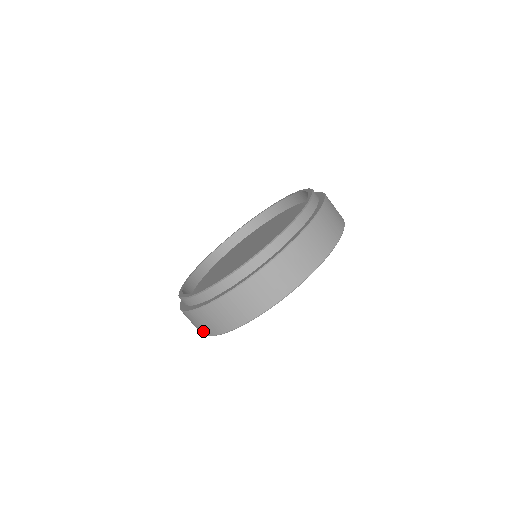
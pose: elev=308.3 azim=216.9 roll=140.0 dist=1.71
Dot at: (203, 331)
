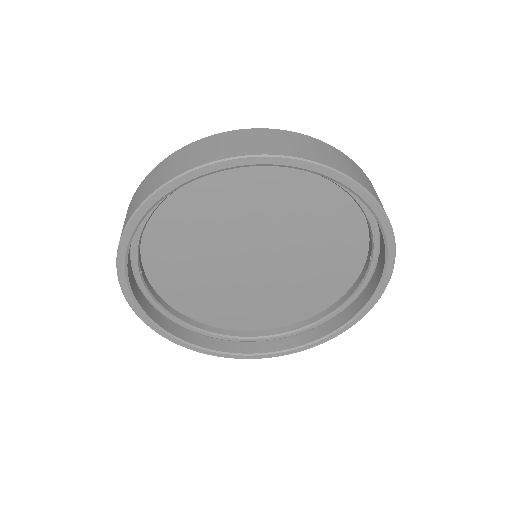
Dot at: occluded
